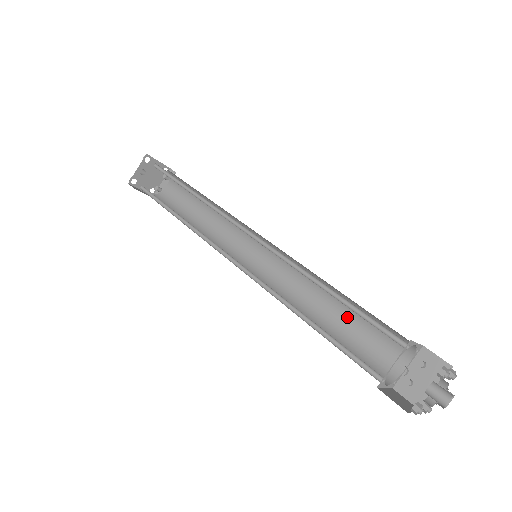
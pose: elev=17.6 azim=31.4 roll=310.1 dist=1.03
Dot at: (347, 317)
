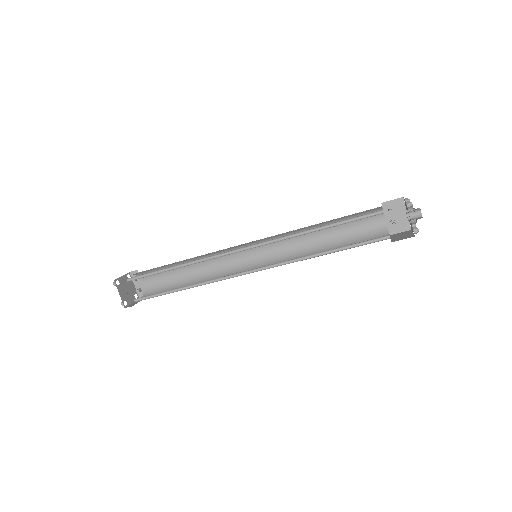
Dot at: (334, 230)
